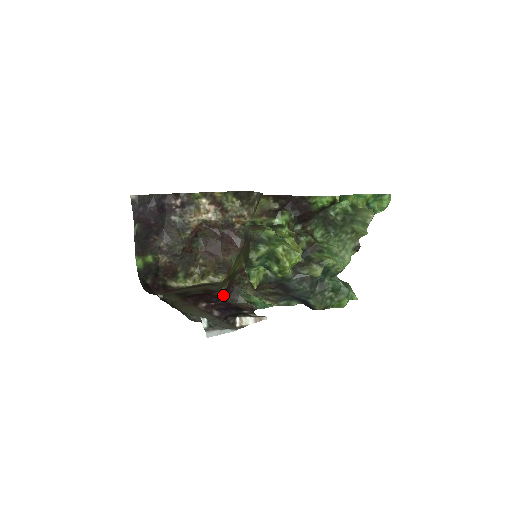
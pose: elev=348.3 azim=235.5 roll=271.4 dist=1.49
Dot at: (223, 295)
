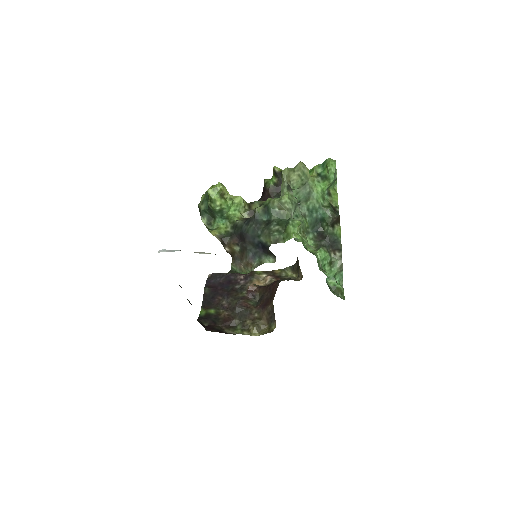
Dot at: occluded
